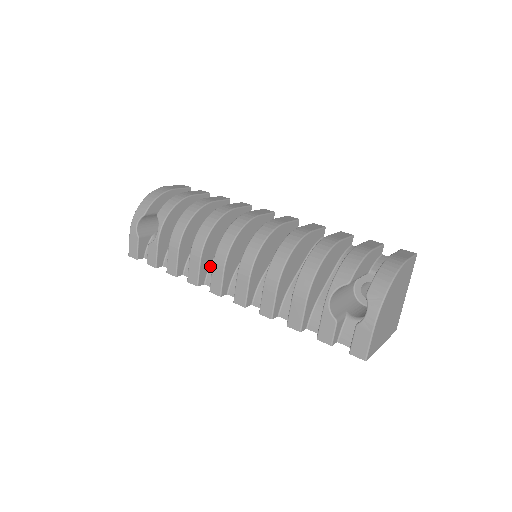
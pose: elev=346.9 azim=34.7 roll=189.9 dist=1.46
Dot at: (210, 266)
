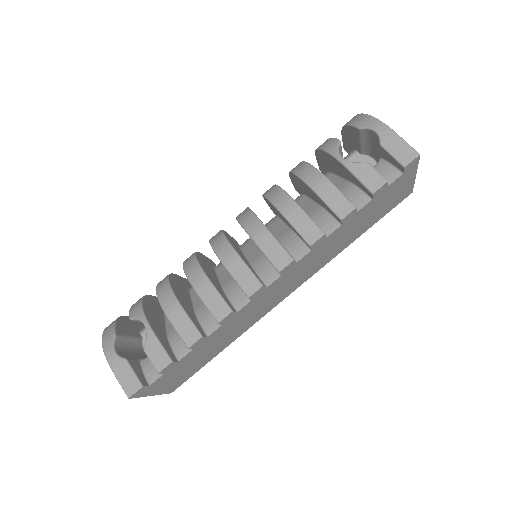
Dot at: (226, 295)
